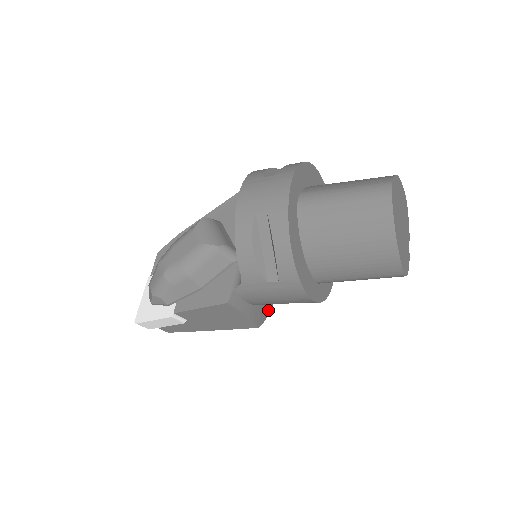
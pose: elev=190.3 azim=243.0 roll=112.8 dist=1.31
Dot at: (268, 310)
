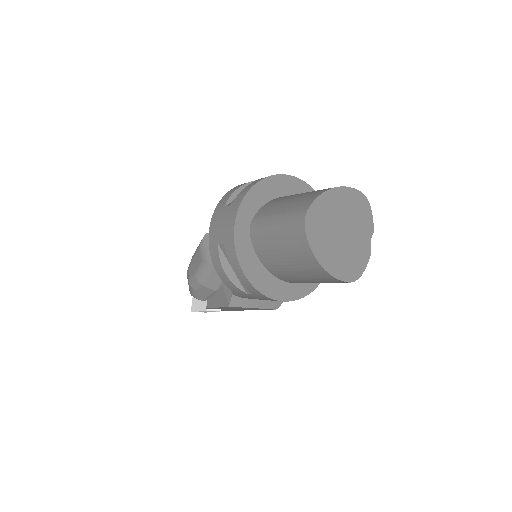
Dot at: occluded
